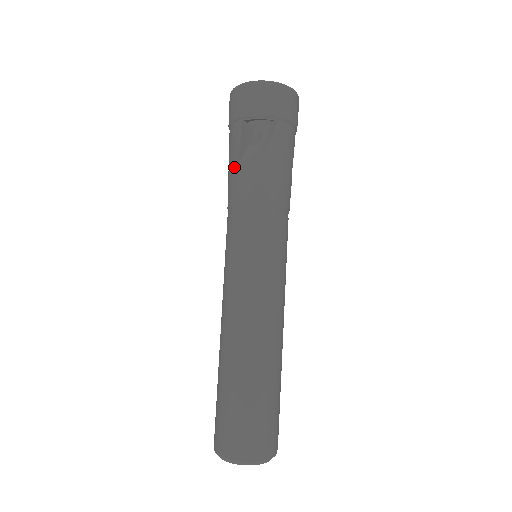
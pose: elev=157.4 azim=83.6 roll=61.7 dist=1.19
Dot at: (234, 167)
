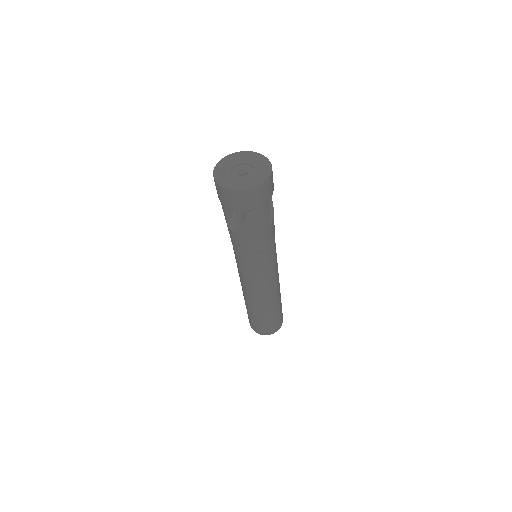
Dot at: occluded
